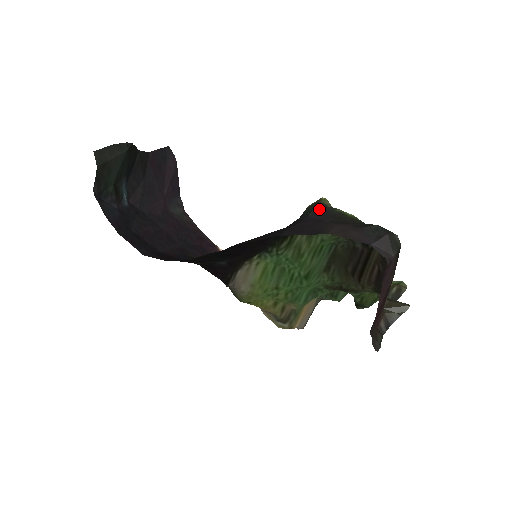
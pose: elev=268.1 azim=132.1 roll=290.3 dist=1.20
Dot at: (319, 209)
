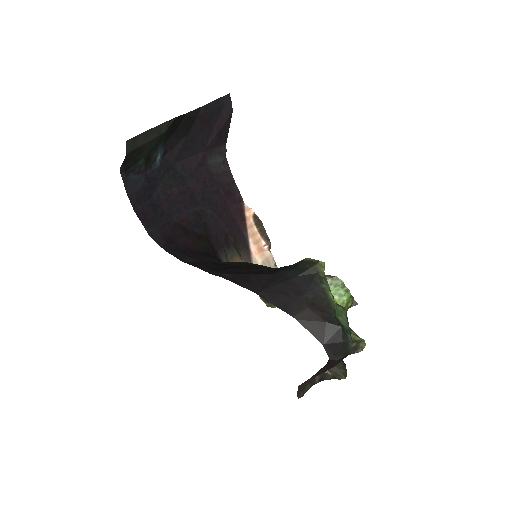
Dot at: (310, 274)
